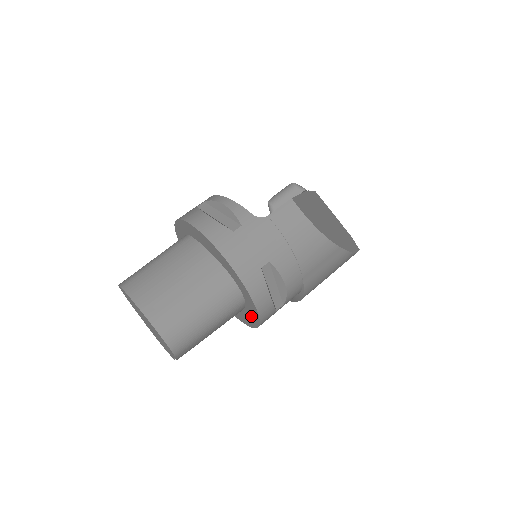
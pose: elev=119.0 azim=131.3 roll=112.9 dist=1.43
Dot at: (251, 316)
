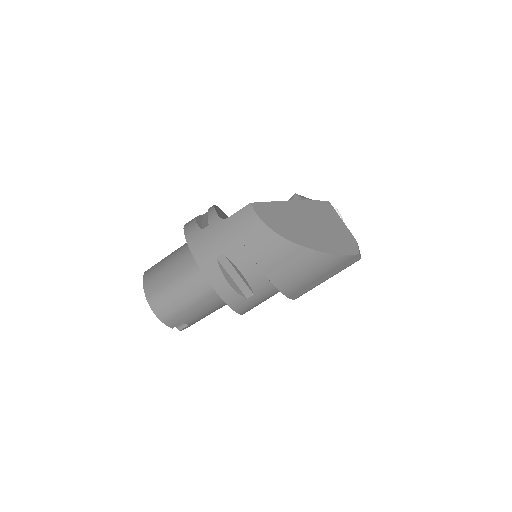
Dot at: occluded
